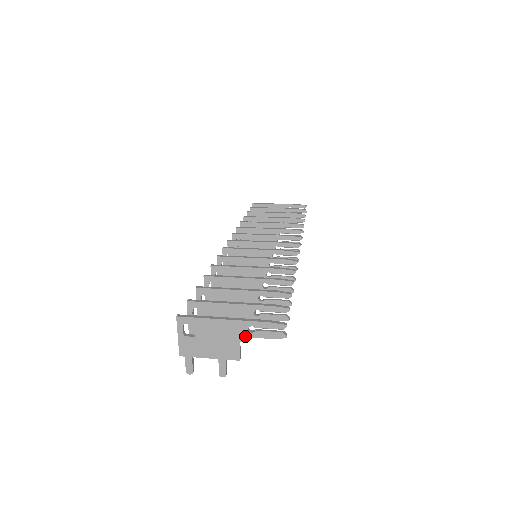
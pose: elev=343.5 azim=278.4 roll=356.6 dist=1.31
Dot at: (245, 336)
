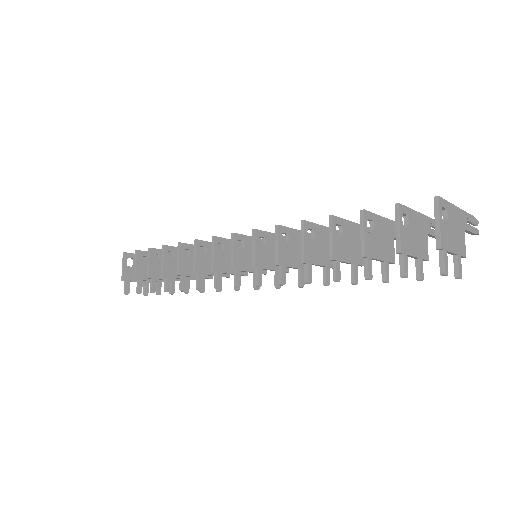
Dot at: (466, 229)
